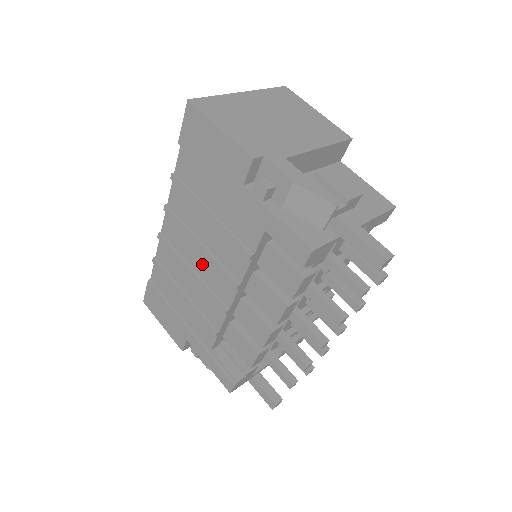
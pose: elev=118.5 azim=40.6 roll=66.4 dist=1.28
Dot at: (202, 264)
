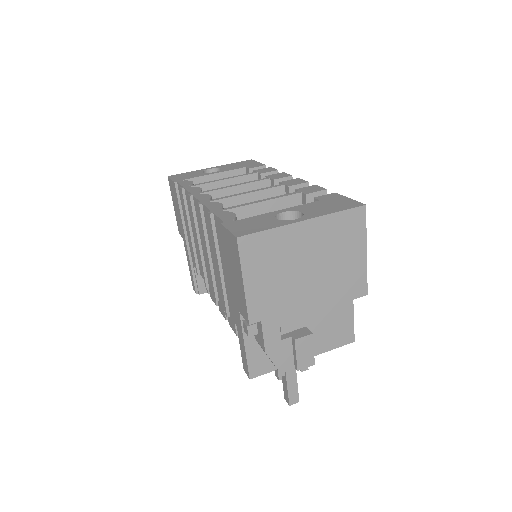
Dot at: occluded
